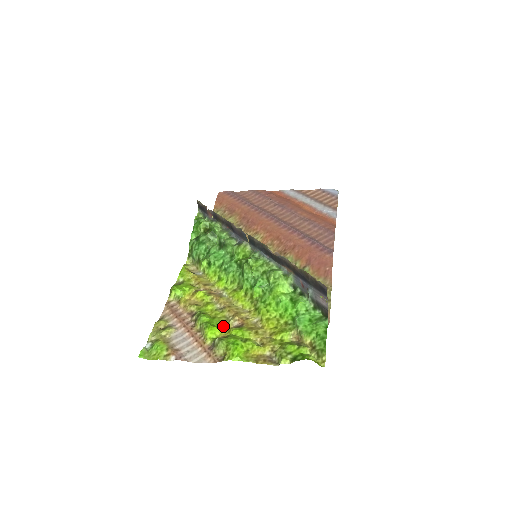
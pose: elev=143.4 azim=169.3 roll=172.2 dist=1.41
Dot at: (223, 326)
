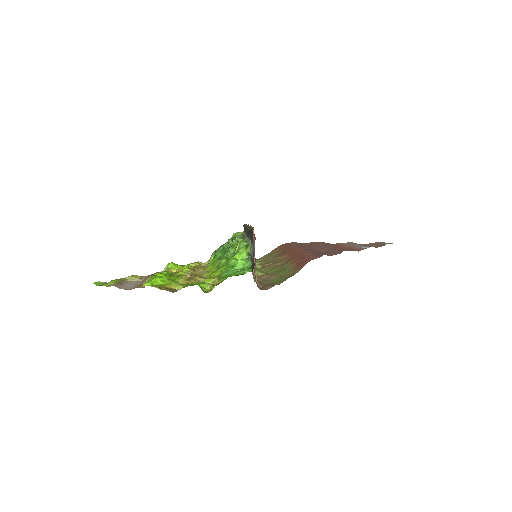
Dot at: occluded
